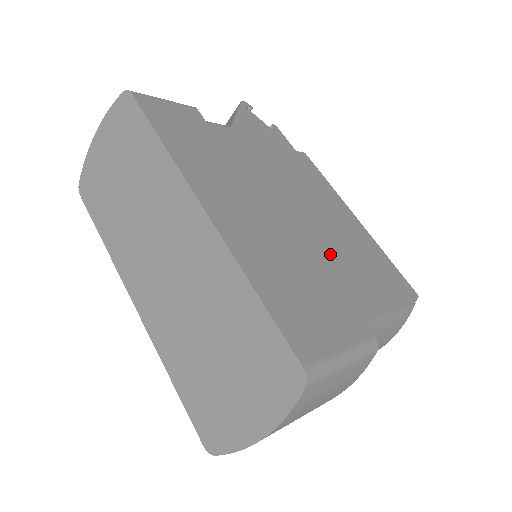
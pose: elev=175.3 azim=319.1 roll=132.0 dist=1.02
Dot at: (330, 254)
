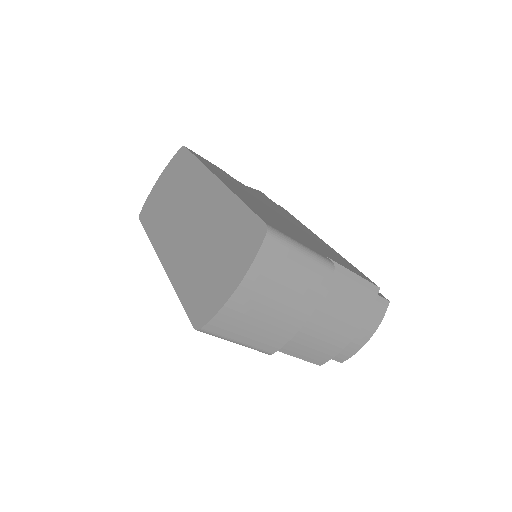
Dot at: (306, 236)
